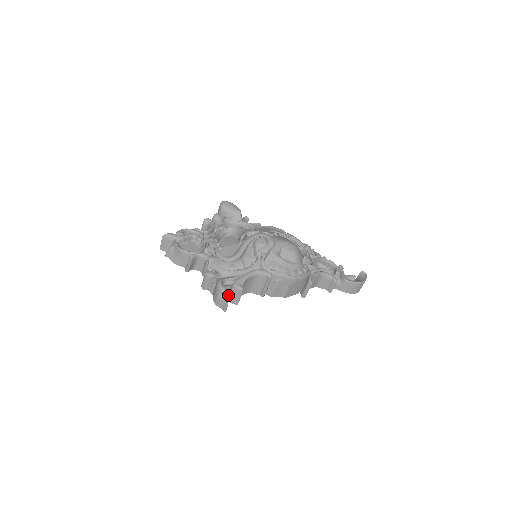
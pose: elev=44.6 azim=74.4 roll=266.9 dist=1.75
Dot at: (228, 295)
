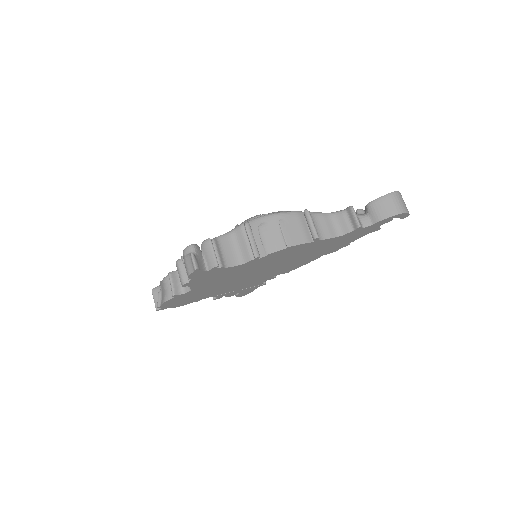
Dot at: (193, 250)
